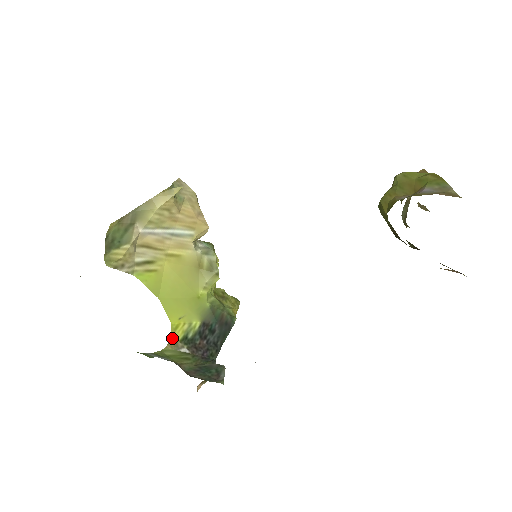
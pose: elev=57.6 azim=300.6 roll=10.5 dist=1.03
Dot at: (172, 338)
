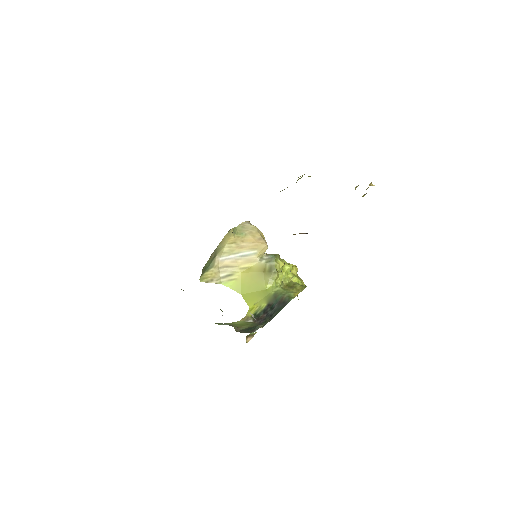
Dot at: (247, 316)
